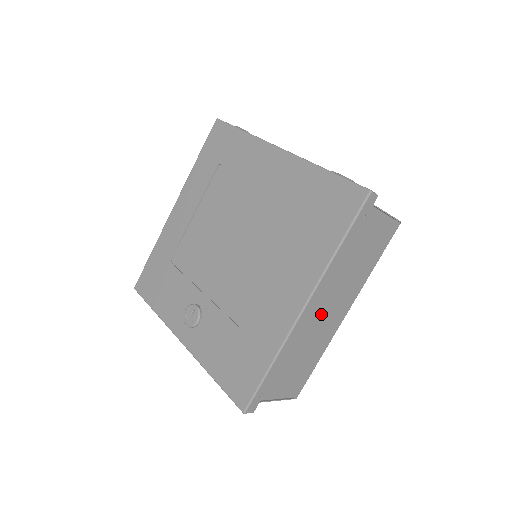
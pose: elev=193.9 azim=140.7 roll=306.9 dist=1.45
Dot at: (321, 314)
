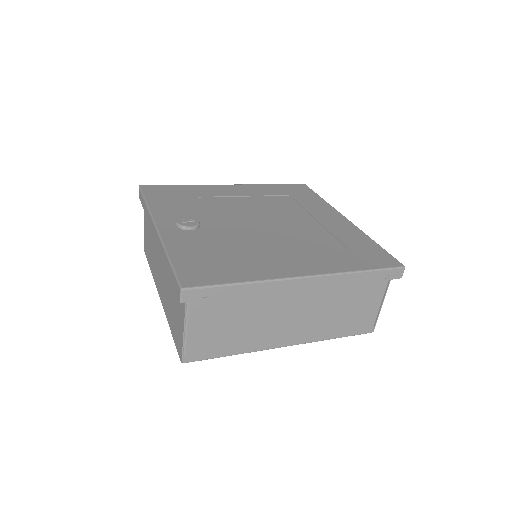
Dot at: (289, 311)
